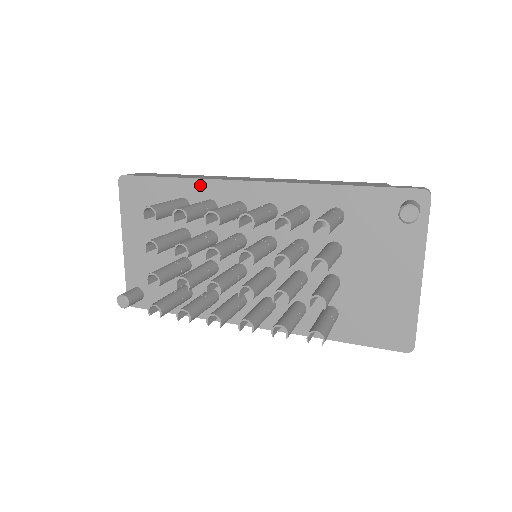
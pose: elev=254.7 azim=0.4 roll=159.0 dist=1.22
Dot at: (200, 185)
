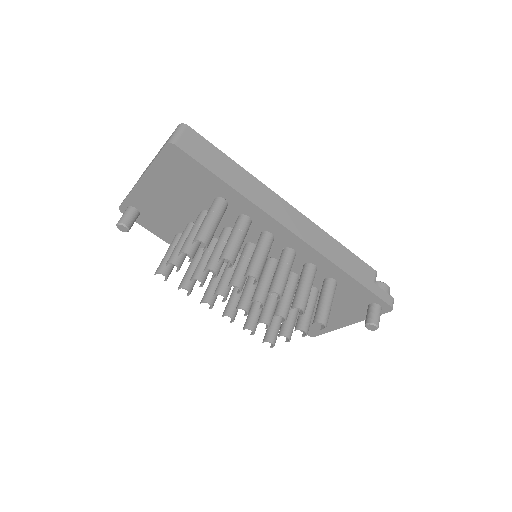
Dot at: (248, 205)
